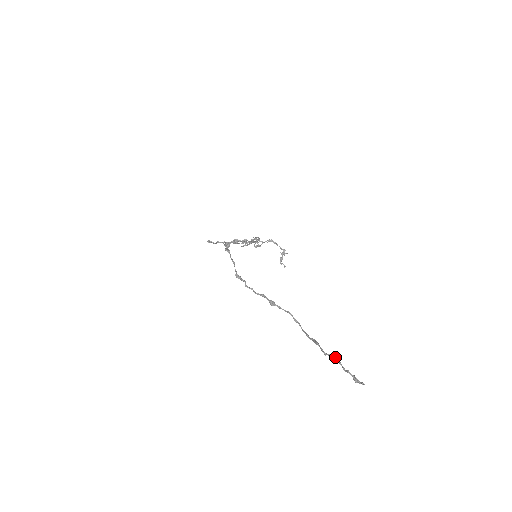
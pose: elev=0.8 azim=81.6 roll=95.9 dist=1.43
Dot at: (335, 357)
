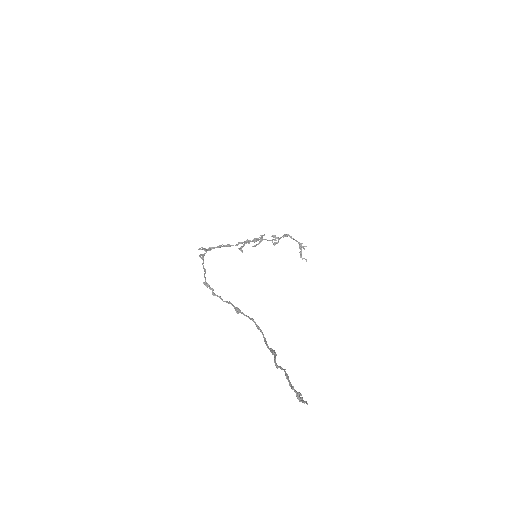
Dot at: occluded
